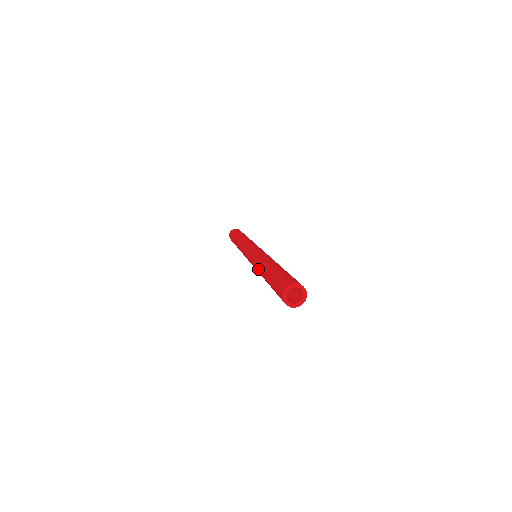
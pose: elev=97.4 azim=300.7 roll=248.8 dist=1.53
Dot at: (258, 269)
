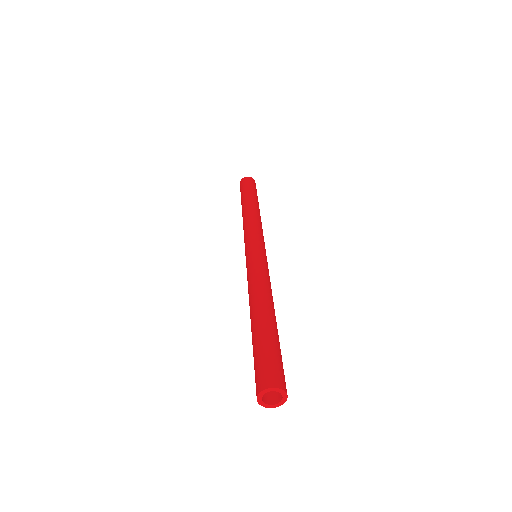
Dot at: (249, 297)
